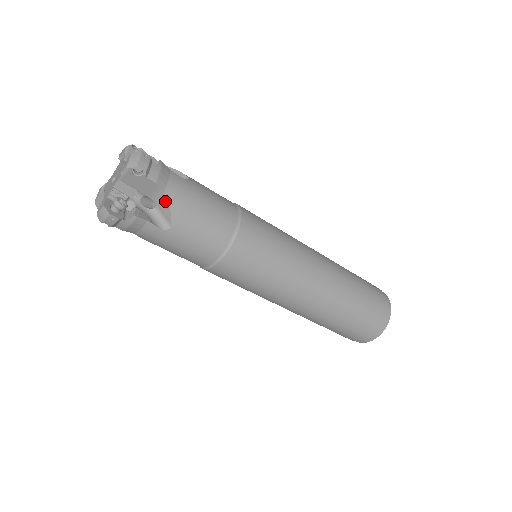
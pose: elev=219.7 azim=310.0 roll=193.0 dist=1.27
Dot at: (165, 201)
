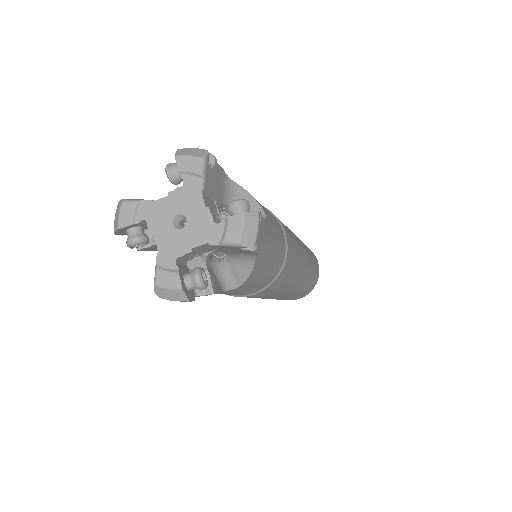
Dot at: (248, 264)
